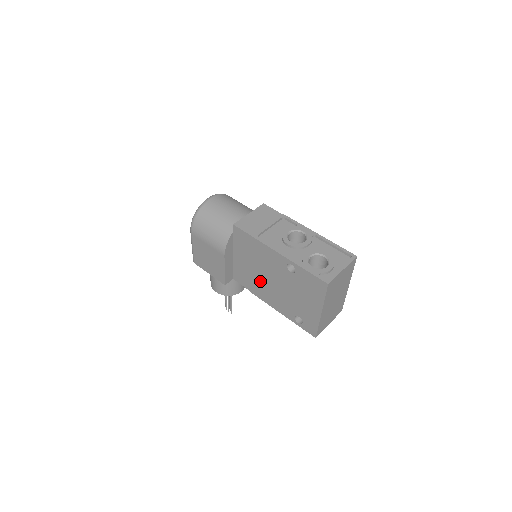
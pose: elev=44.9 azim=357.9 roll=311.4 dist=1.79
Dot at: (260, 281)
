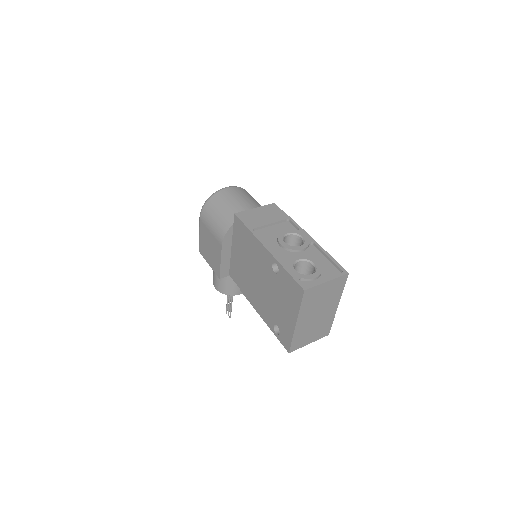
Dot at: (249, 280)
